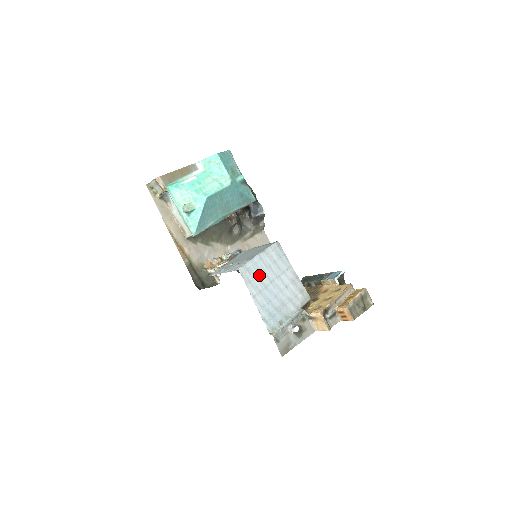
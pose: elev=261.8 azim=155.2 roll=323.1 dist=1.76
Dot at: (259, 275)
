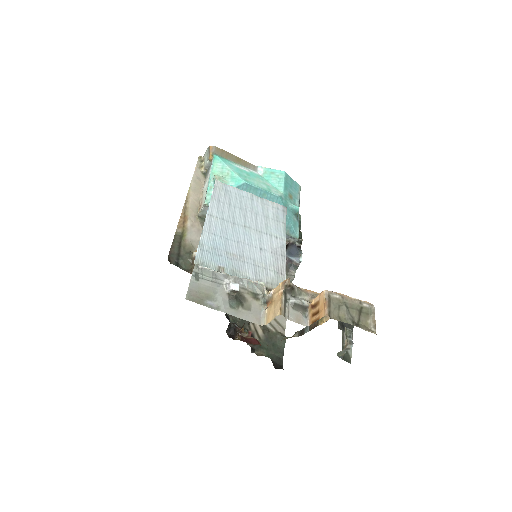
Dot at: (236, 207)
